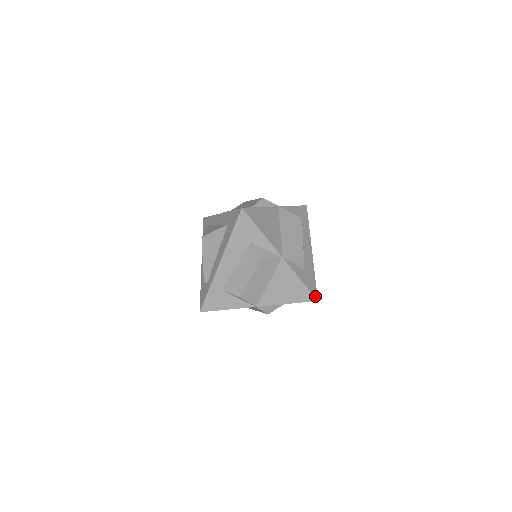
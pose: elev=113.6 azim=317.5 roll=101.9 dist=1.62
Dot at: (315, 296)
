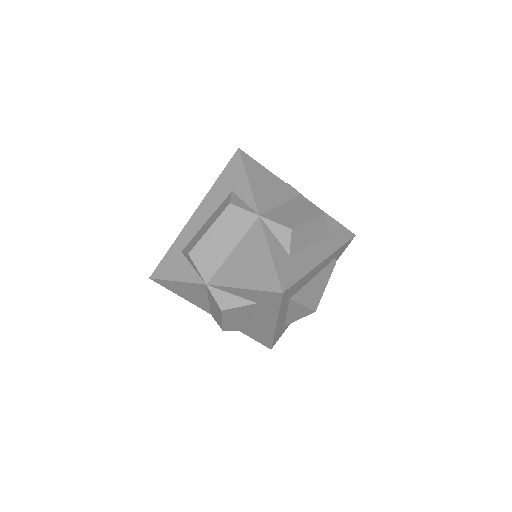
Dot at: (282, 285)
